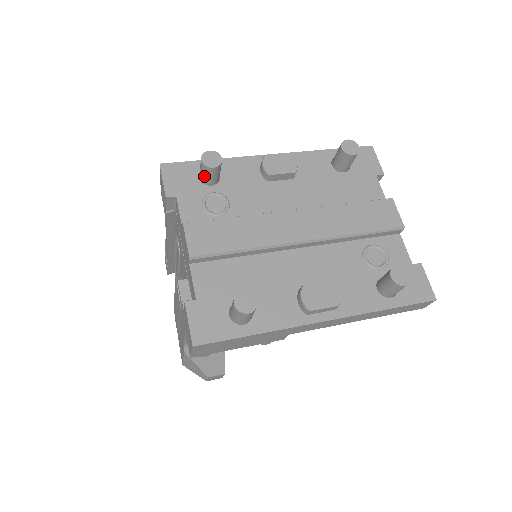
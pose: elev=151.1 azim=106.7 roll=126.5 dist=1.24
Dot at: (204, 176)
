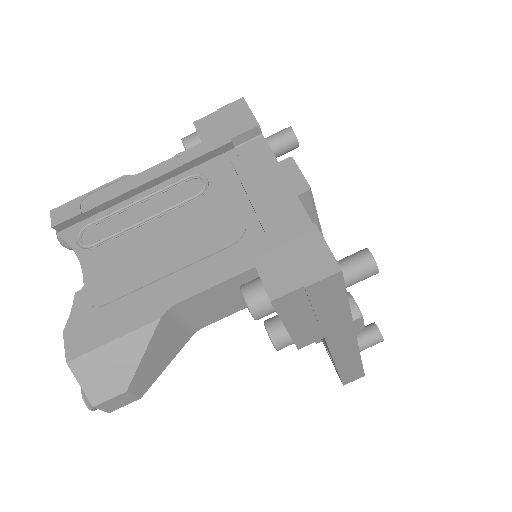
Dot at: (278, 144)
